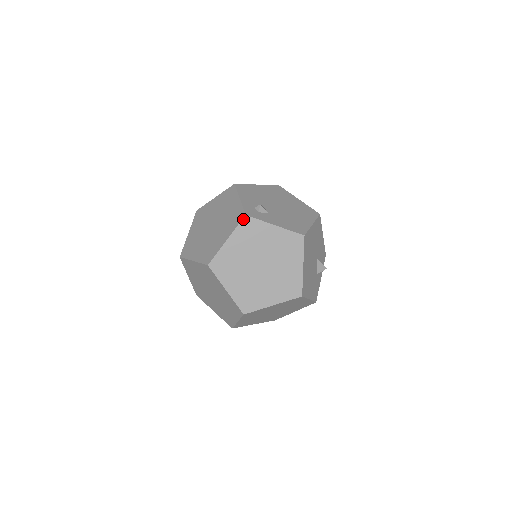
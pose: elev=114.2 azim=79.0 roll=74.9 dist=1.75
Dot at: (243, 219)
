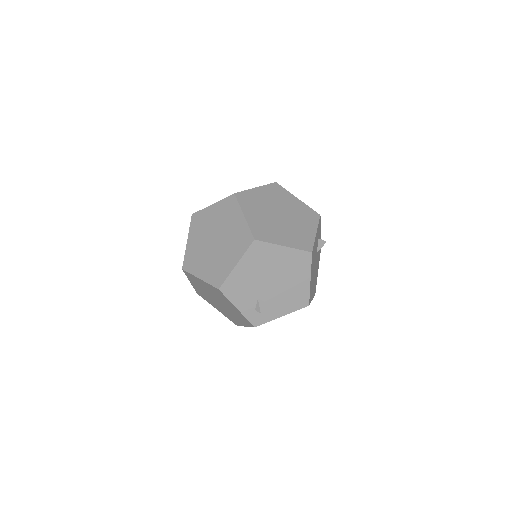
Dot at: occluded
